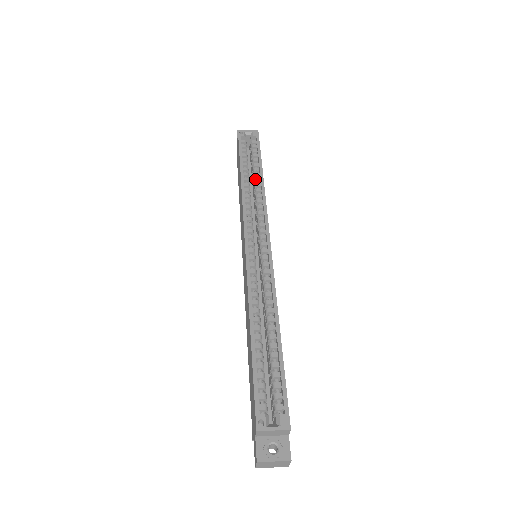
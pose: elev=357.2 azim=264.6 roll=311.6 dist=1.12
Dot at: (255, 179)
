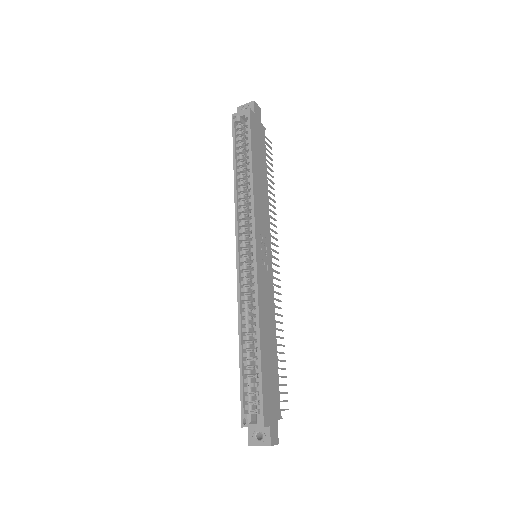
Dot at: (247, 174)
